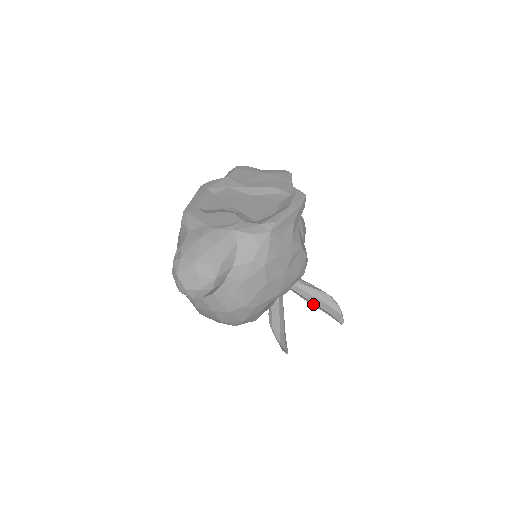
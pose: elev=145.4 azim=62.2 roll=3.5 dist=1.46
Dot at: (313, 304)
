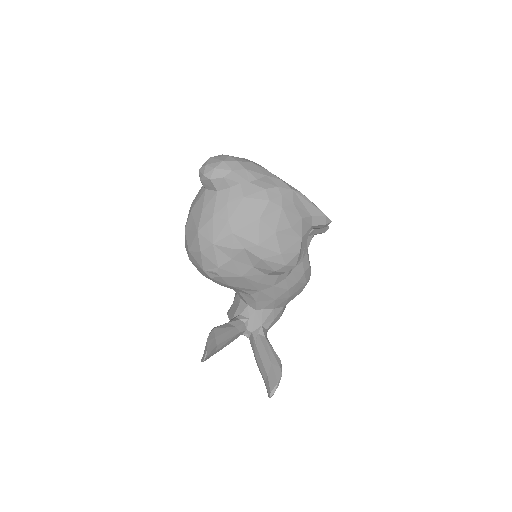
Dot at: (259, 362)
